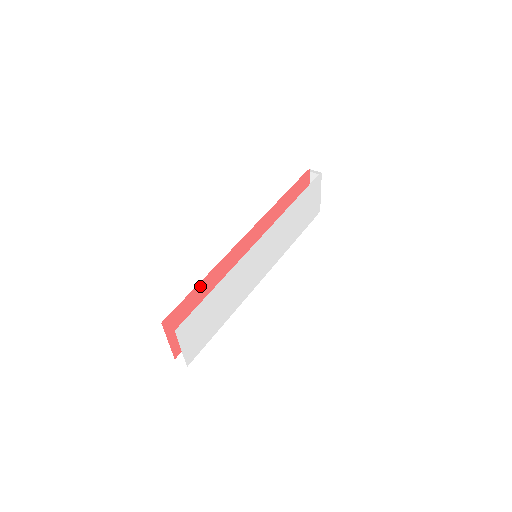
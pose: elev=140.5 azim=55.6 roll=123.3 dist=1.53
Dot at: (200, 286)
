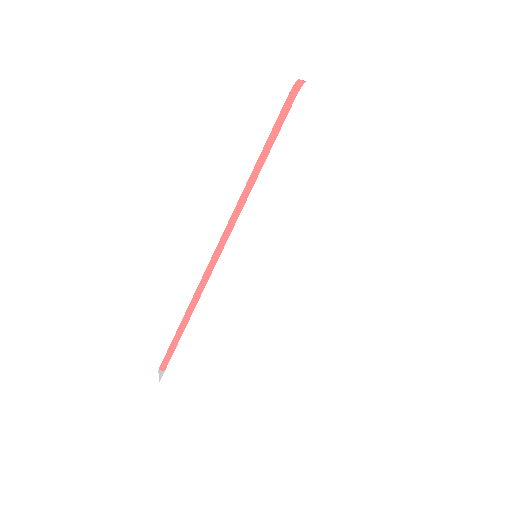
Dot at: (187, 322)
